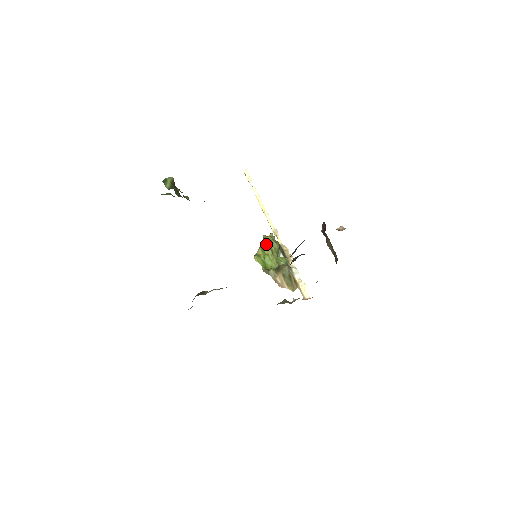
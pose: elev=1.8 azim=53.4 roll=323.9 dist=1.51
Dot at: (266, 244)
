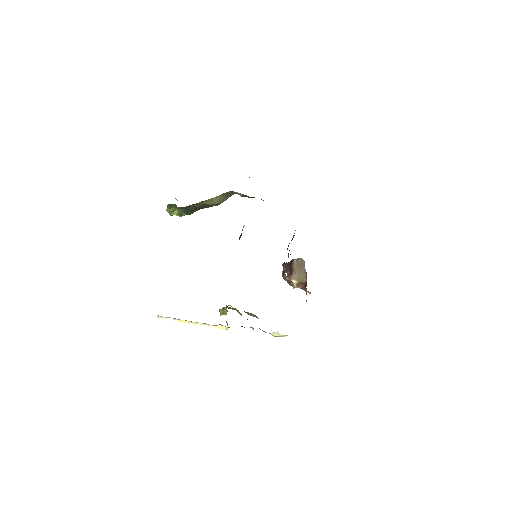
Dot at: (228, 308)
